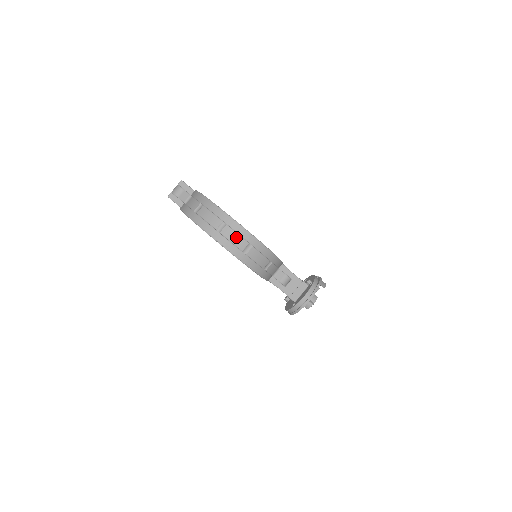
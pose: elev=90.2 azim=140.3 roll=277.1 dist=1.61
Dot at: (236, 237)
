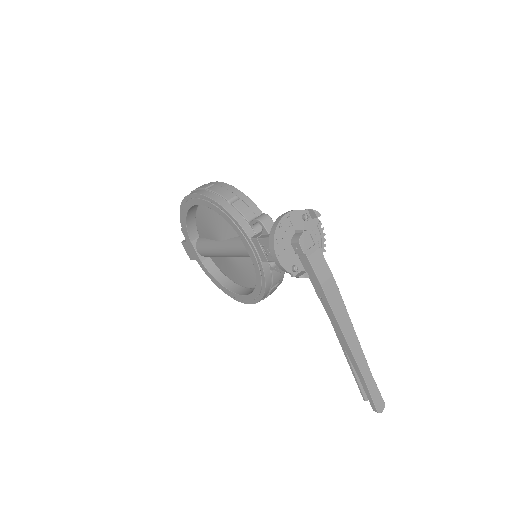
Dot at: (202, 186)
